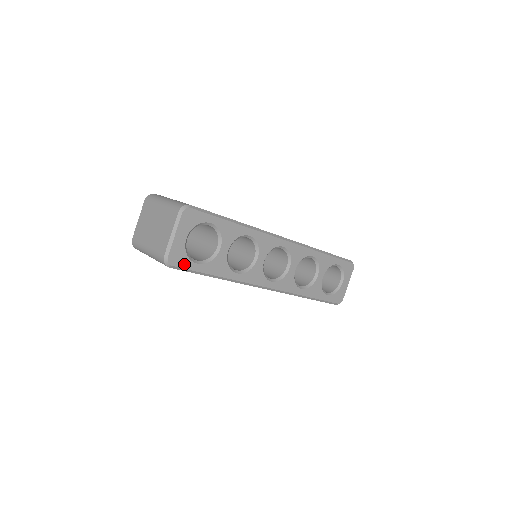
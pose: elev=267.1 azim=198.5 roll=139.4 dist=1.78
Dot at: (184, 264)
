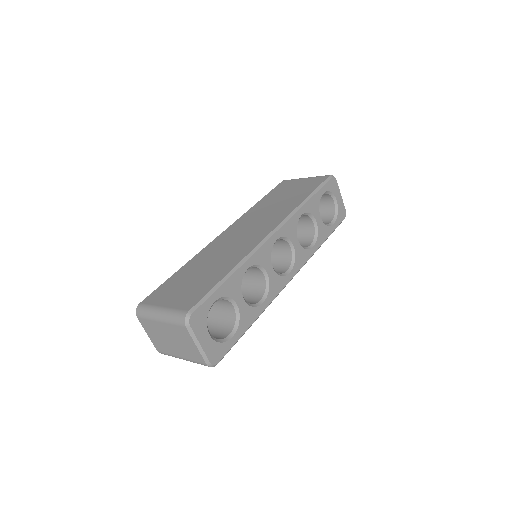
Dot at: (224, 350)
